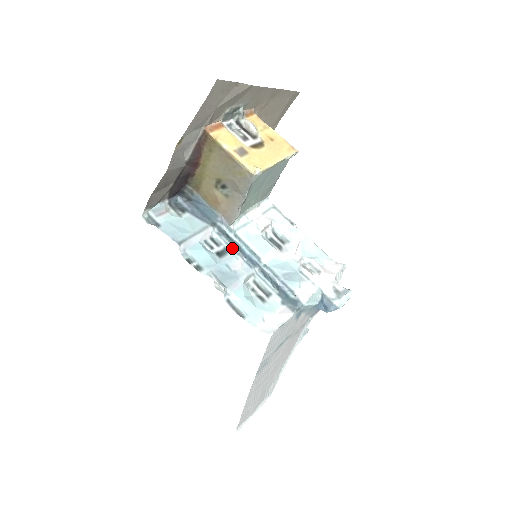
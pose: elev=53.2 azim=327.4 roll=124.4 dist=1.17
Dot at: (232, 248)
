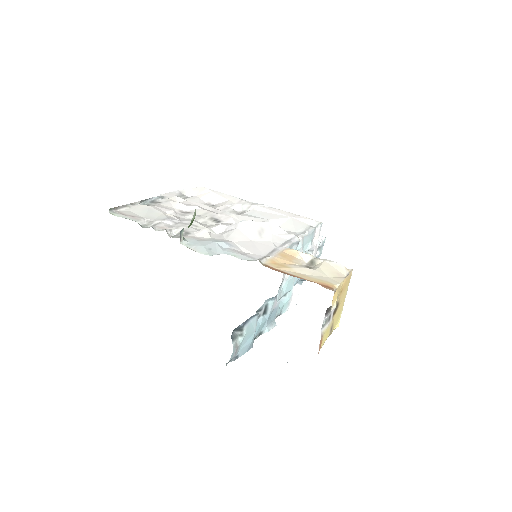
Dot at: (269, 301)
